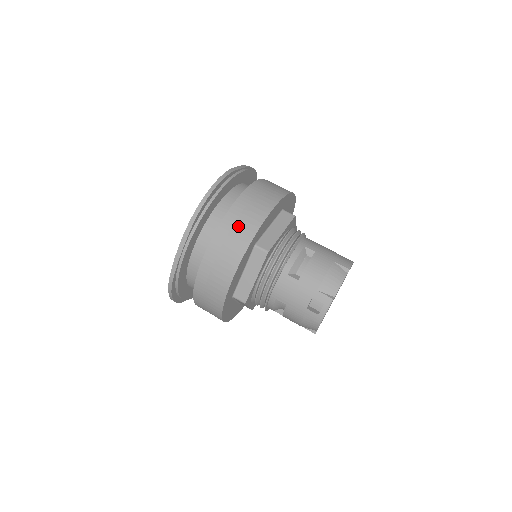
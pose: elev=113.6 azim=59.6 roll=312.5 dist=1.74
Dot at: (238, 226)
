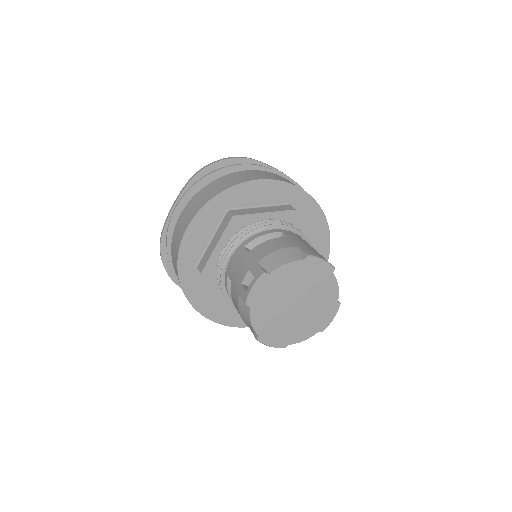
Dot at: (218, 185)
